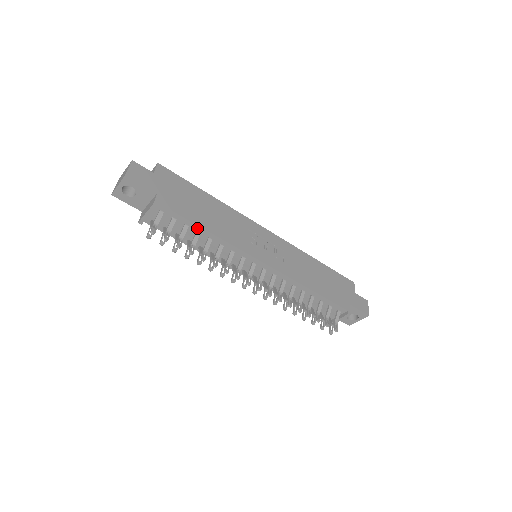
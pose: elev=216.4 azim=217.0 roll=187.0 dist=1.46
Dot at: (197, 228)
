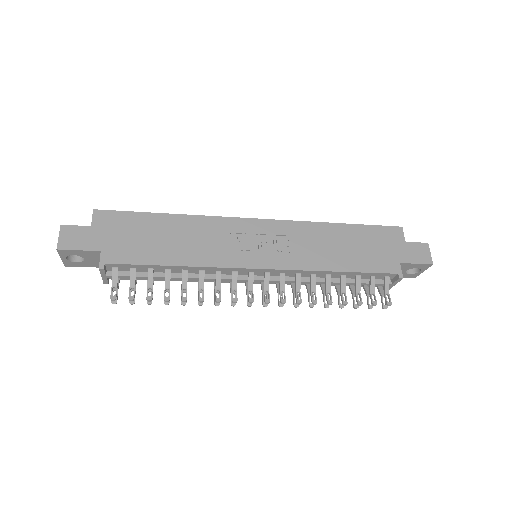
Dot at: (163, 267)
